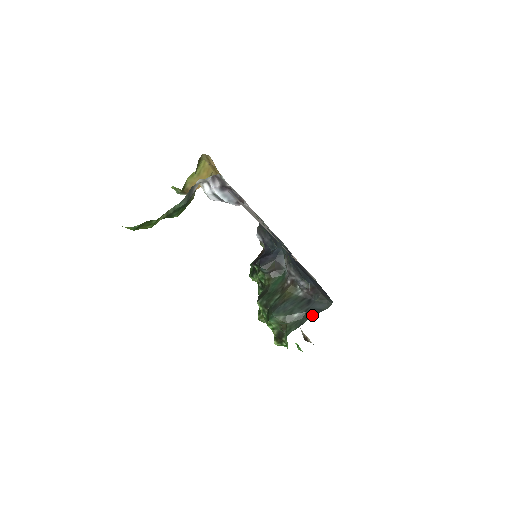
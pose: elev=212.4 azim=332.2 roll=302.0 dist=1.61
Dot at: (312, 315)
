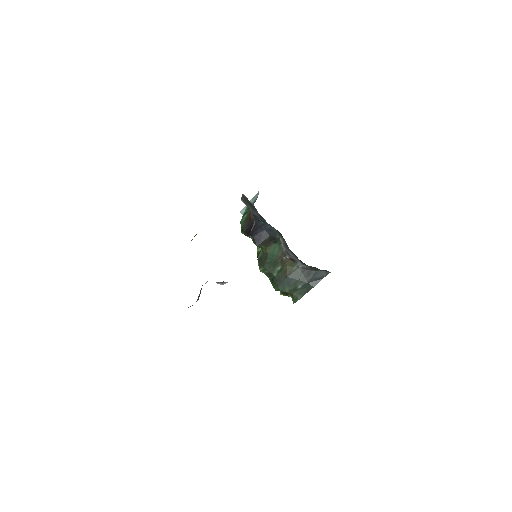
Dot at: (314, 286)
